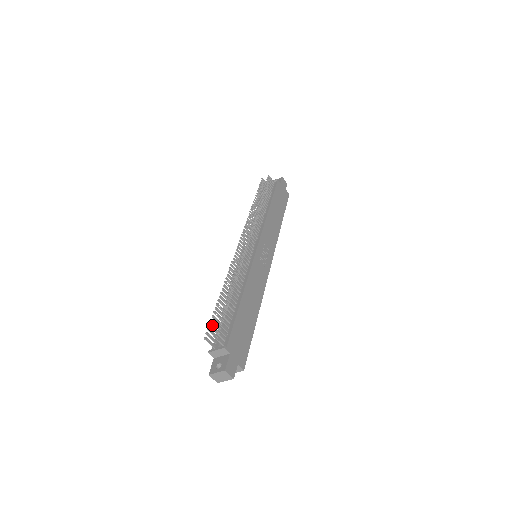
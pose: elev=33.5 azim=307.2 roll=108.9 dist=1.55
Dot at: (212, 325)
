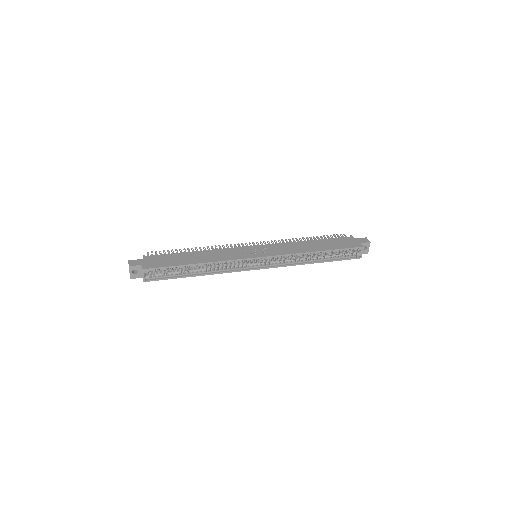
Dot at: occluded
